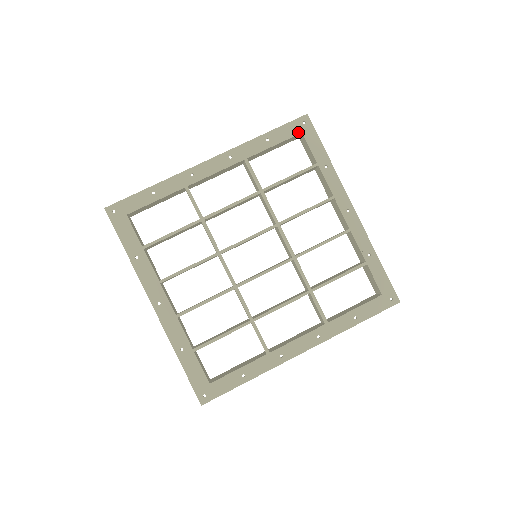
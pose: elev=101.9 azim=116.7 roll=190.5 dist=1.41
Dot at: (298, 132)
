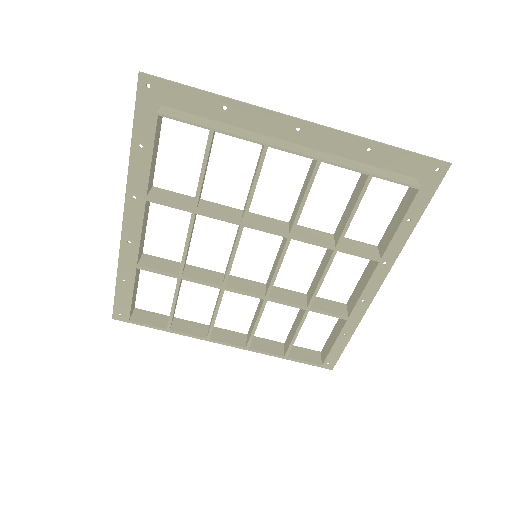
Dot at: occluded
